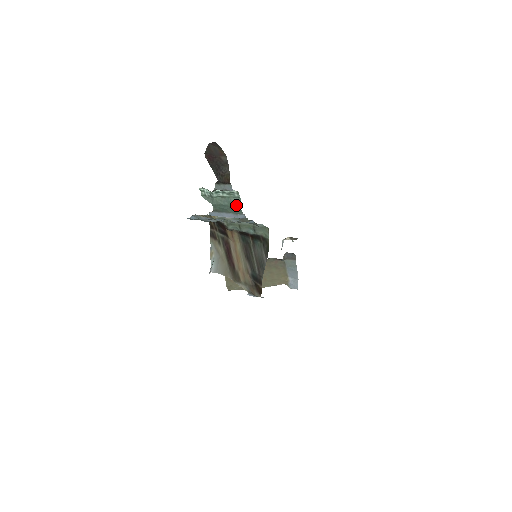
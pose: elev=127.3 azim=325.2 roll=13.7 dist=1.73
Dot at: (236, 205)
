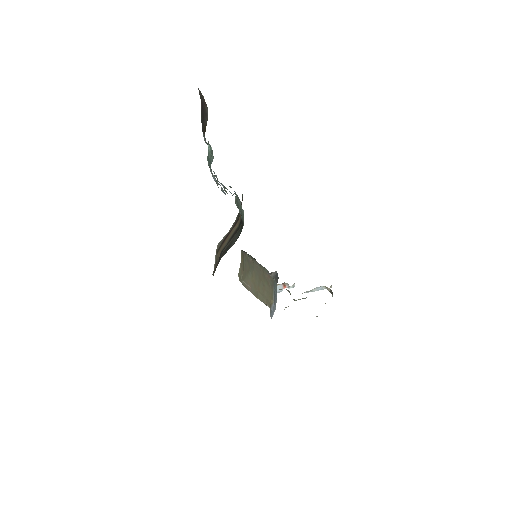
Dot at: (211, 163)
